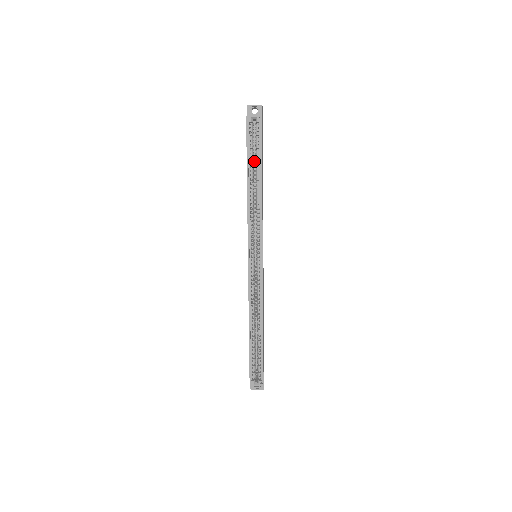
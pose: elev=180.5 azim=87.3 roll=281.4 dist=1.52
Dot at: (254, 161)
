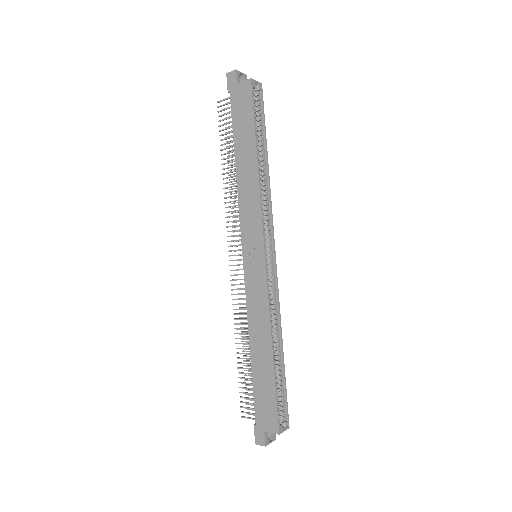
Dot at: occluded
